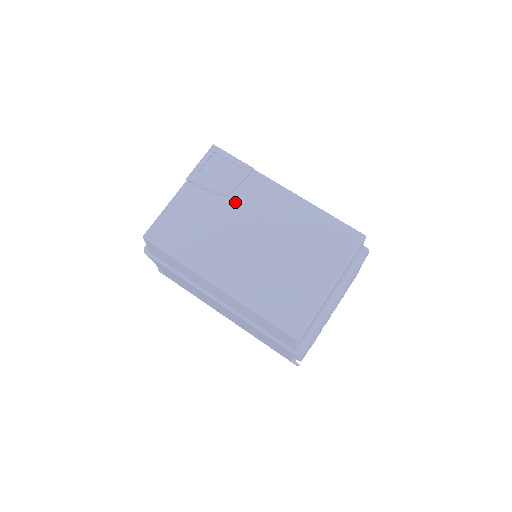
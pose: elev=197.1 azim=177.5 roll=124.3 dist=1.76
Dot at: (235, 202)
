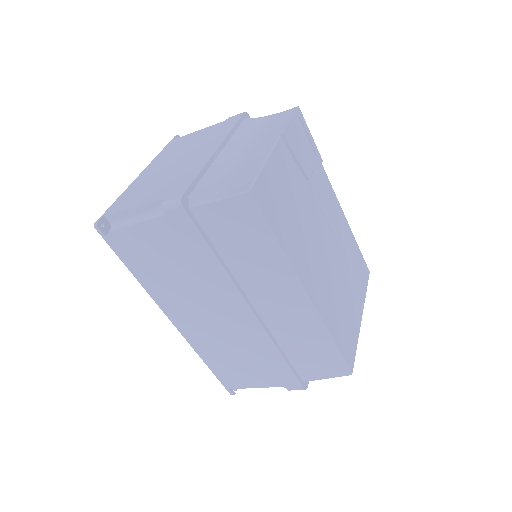
Dot at: (314, 192)
